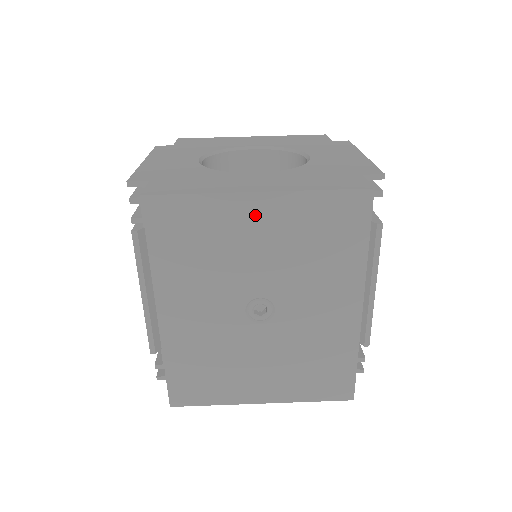
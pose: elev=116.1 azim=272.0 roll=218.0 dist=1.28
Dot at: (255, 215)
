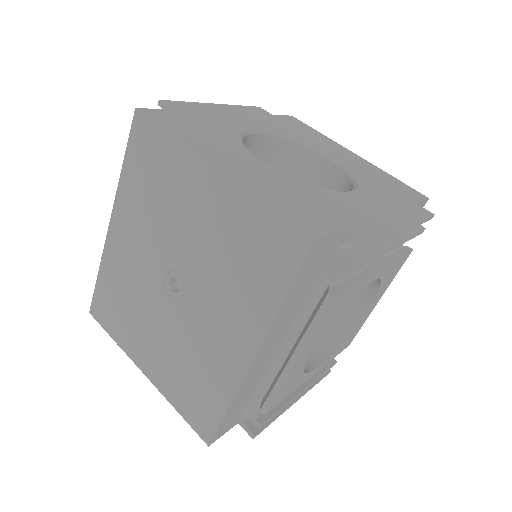
Dot at: (204, 188)
